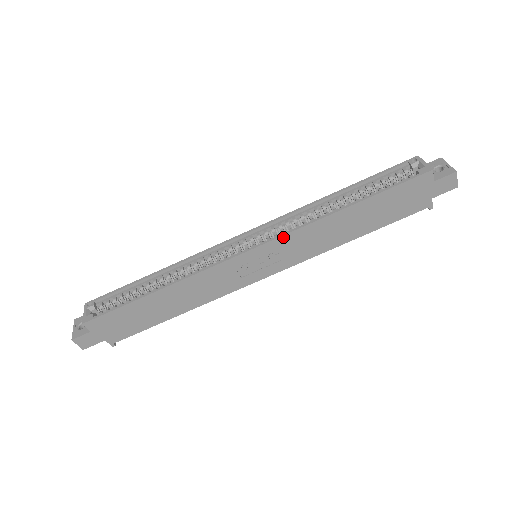
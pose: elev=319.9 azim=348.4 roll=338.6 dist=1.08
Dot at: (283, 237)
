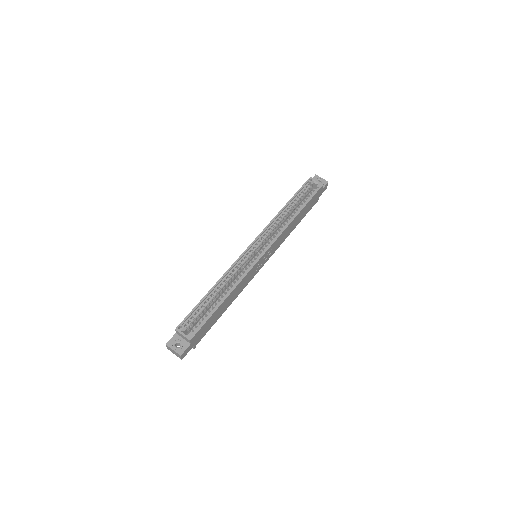
Dot at: (276, 240)
